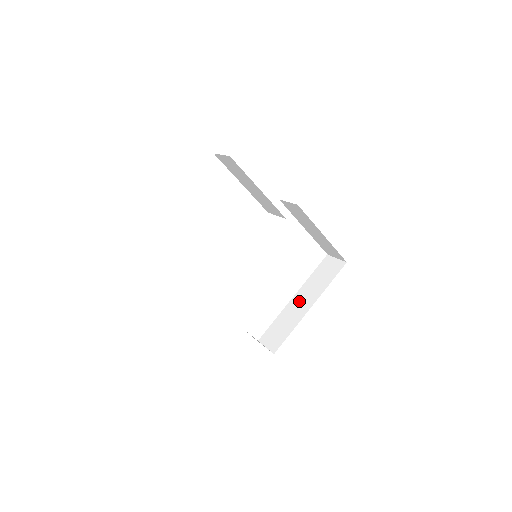
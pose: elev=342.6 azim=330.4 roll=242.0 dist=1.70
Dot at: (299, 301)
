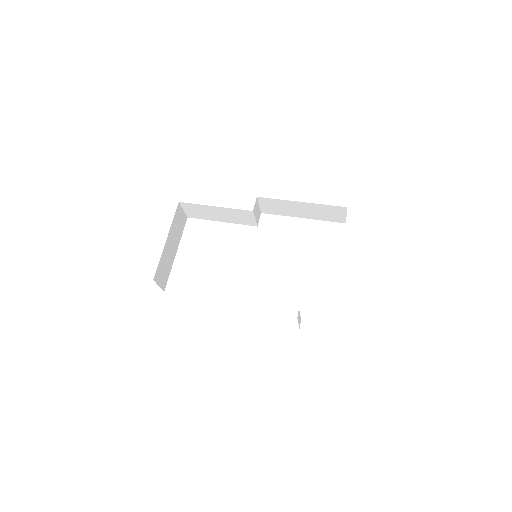
Dot at: occluded
